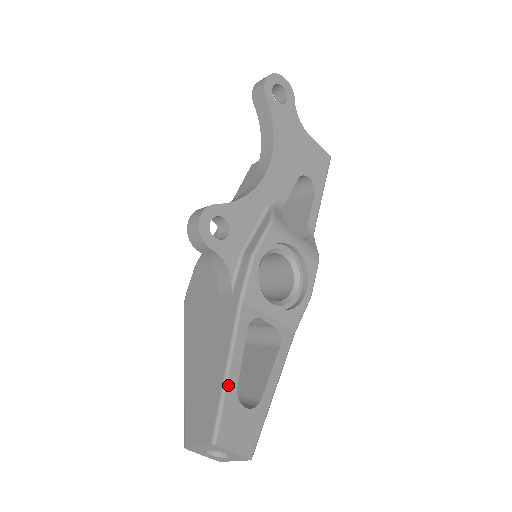
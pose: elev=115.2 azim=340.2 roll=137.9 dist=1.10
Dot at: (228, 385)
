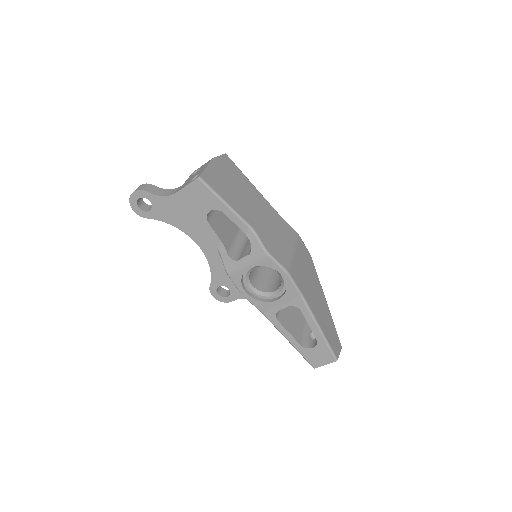
Dot at: (296, 348)
